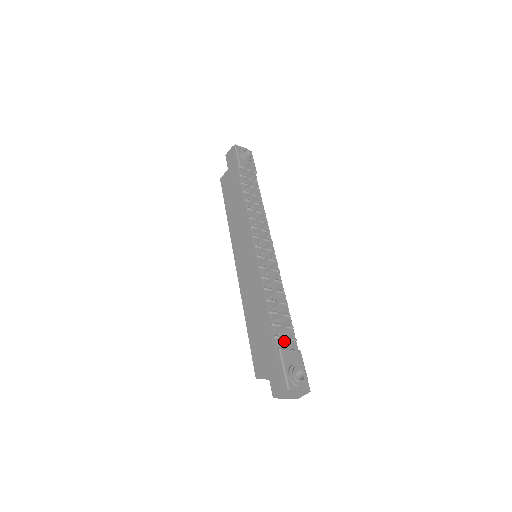
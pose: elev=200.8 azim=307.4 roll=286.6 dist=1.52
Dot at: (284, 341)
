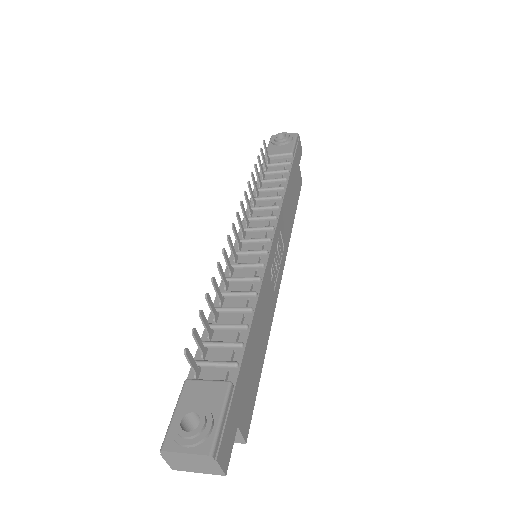
Dot at: (192, 366)
